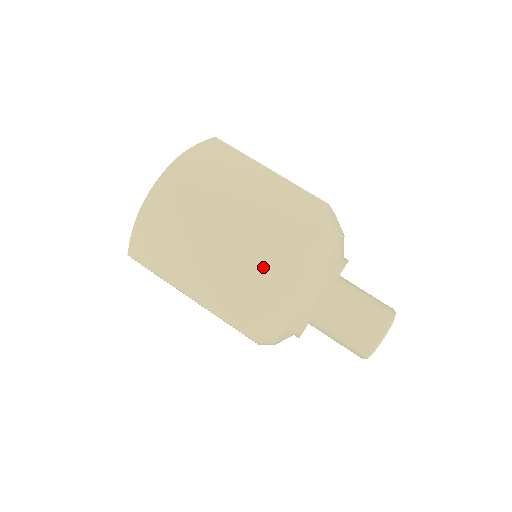
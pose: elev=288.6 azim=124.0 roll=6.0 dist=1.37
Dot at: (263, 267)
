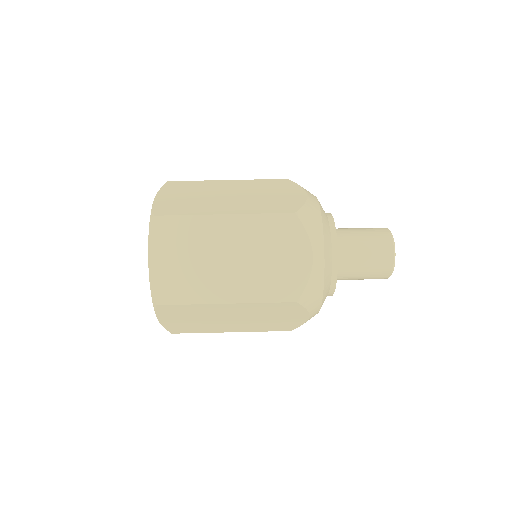
Dot at: (282, 234)
